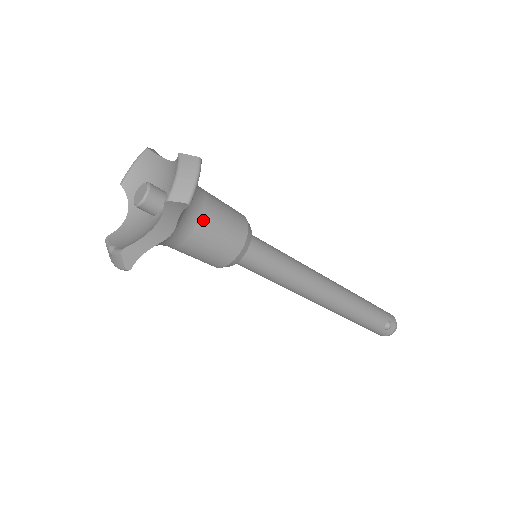
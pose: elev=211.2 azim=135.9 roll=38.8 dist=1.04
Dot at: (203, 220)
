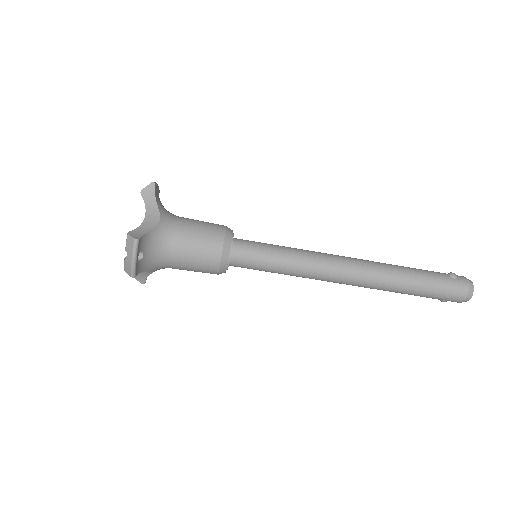
Dot at: (182, 218)
